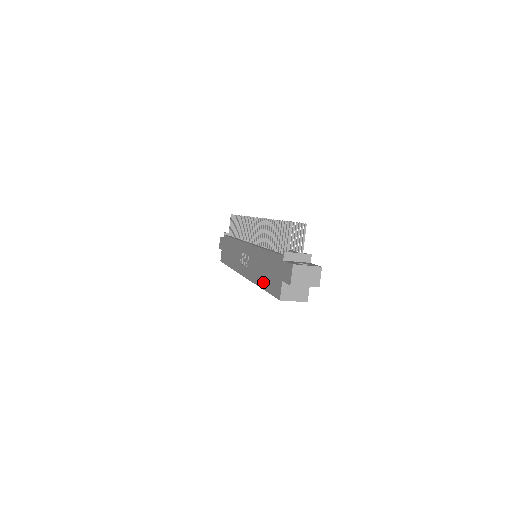
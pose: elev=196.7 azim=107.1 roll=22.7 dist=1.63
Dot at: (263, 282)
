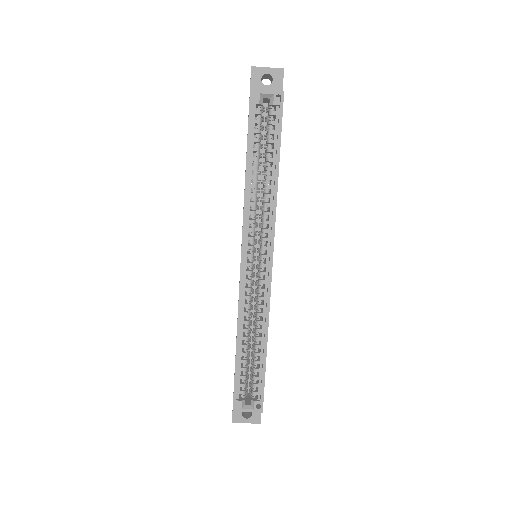
Dot at: occluded
